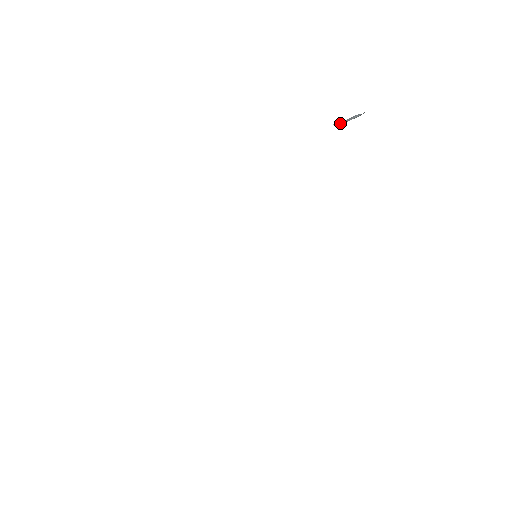
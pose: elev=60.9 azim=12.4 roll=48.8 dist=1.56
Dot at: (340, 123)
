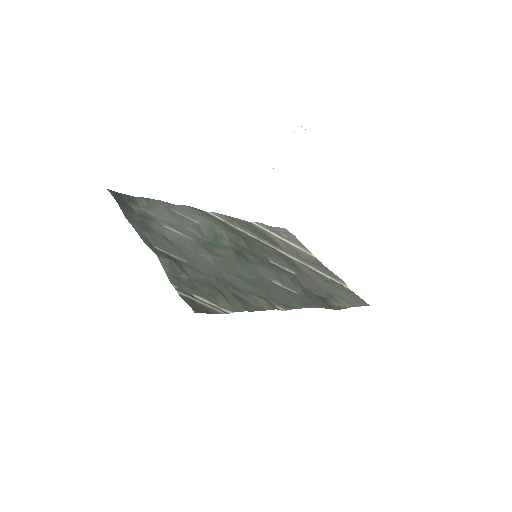
Dot at: occluded
